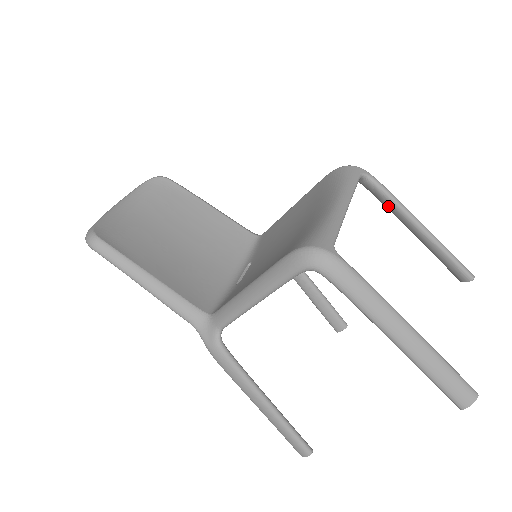
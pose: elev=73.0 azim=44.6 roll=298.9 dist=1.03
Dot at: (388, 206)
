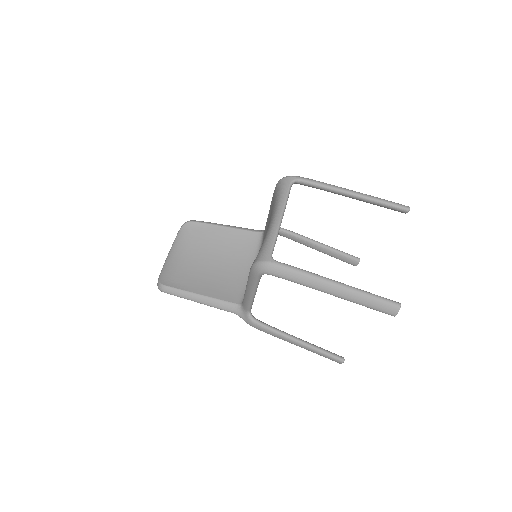
Dot at: occluded
